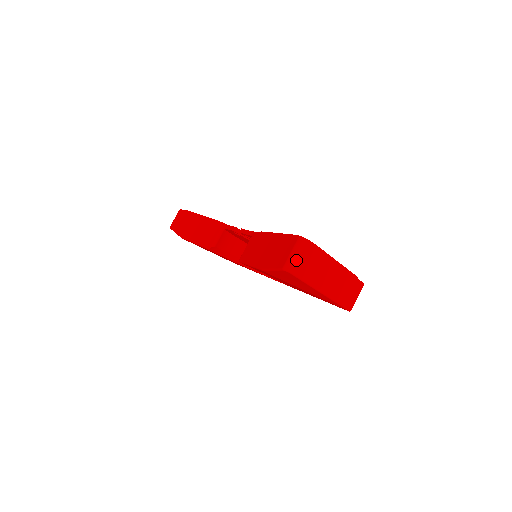
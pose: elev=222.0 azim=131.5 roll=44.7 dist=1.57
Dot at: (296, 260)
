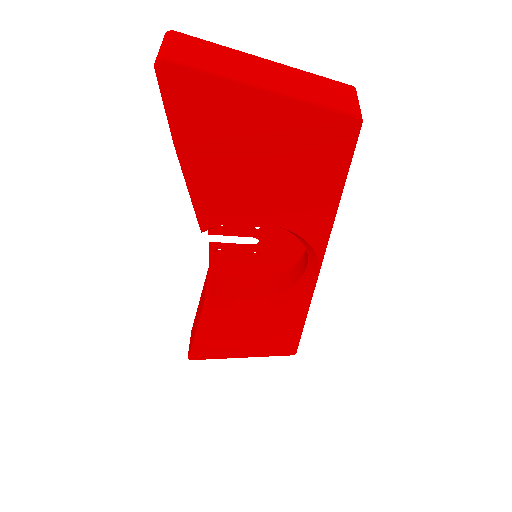
Dot at: (167, 48)
